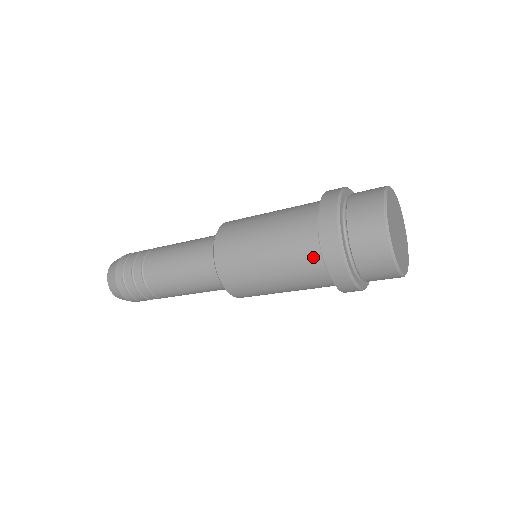
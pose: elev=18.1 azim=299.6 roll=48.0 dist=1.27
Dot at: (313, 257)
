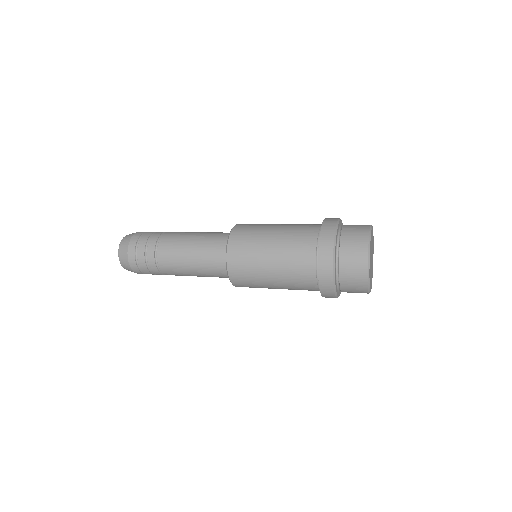
Dot at: (310, 284)
